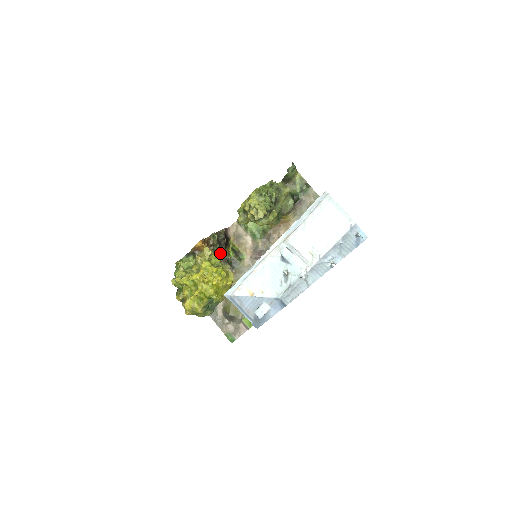
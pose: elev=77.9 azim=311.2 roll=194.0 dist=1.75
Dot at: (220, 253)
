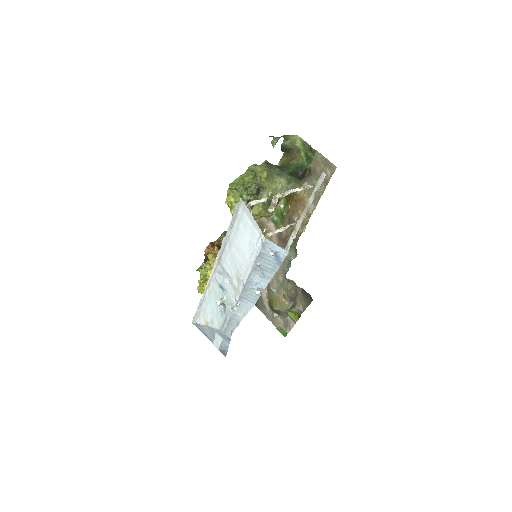
Dot at: occluded
